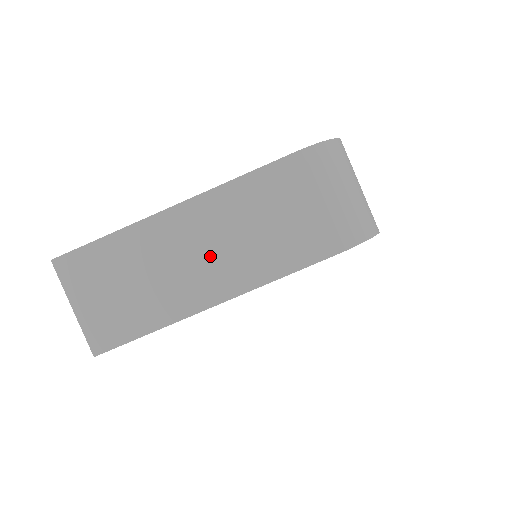
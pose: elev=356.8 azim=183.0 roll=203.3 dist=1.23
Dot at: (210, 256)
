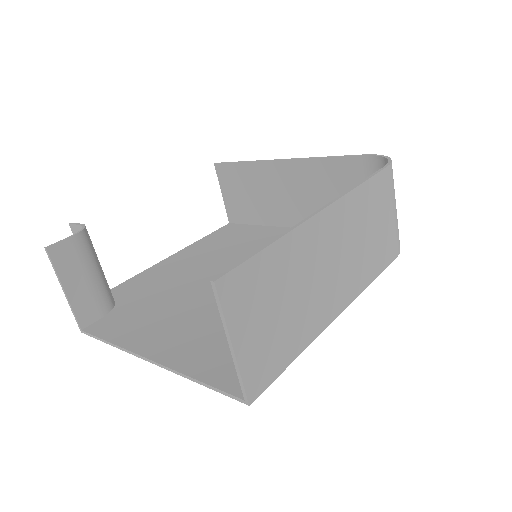
Dot at: (340, 264)
